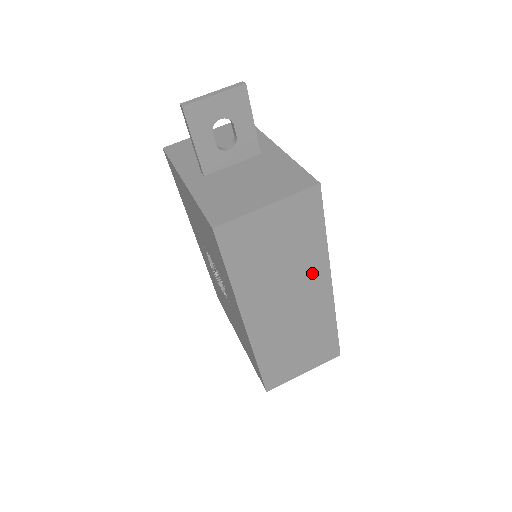
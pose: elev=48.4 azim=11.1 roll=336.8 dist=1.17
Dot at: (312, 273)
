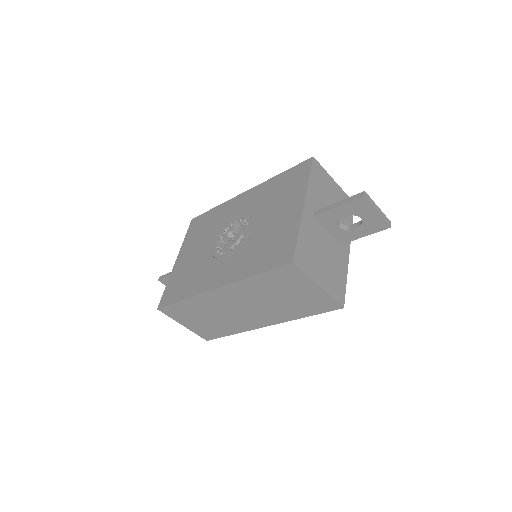
Dot at: (273, 315)
